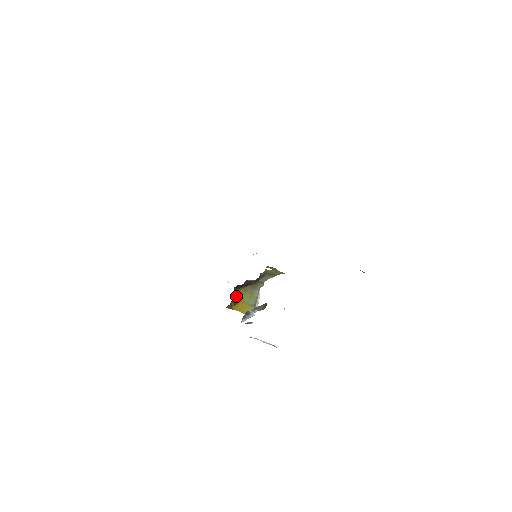
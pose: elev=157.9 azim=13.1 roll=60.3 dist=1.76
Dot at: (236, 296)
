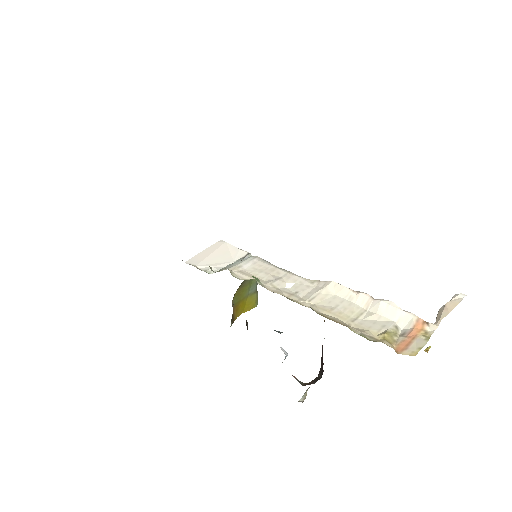
Dot at: (246, 325)
